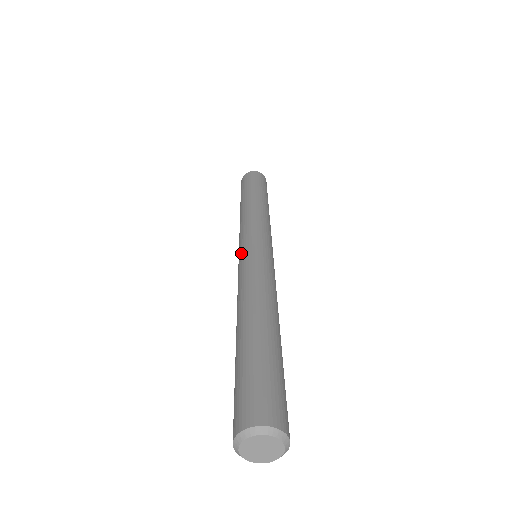
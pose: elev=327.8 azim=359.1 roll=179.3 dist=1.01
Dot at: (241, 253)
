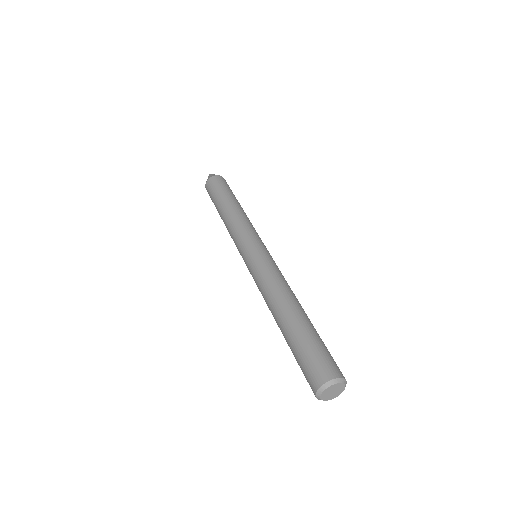
Dot at: (248, 257)
